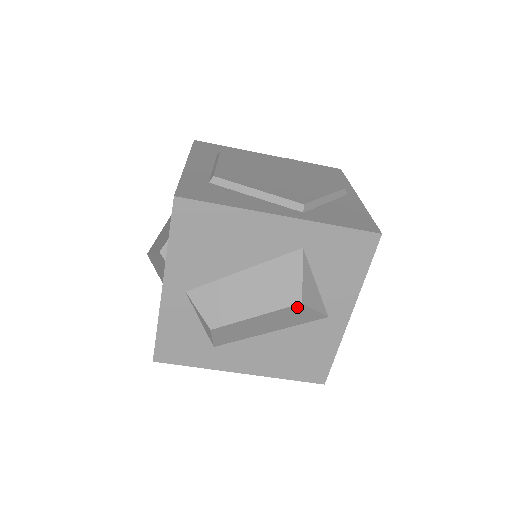
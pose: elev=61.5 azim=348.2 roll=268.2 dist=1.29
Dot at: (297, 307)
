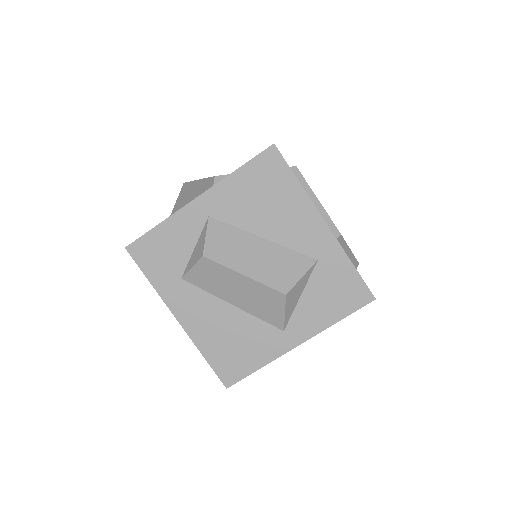
Dot at: (278, 296)
